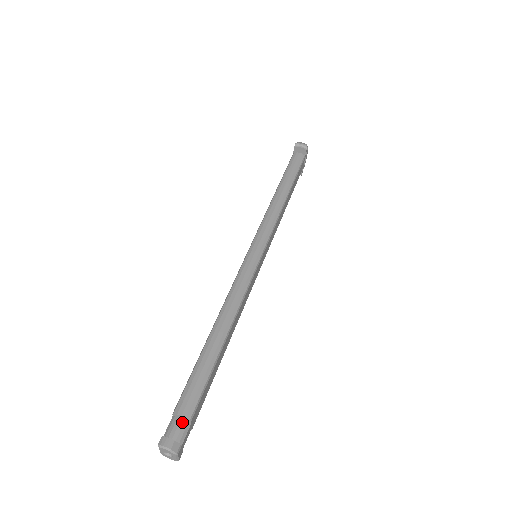
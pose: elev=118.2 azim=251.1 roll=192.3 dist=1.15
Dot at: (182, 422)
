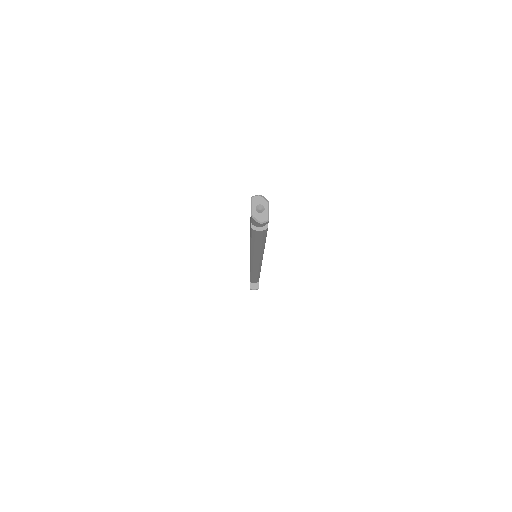
Dot at: occluded
